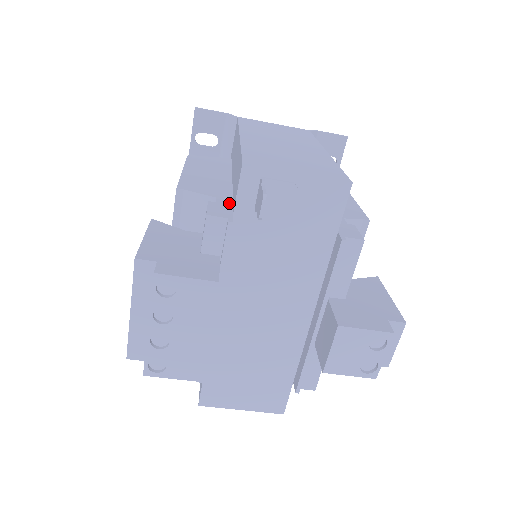
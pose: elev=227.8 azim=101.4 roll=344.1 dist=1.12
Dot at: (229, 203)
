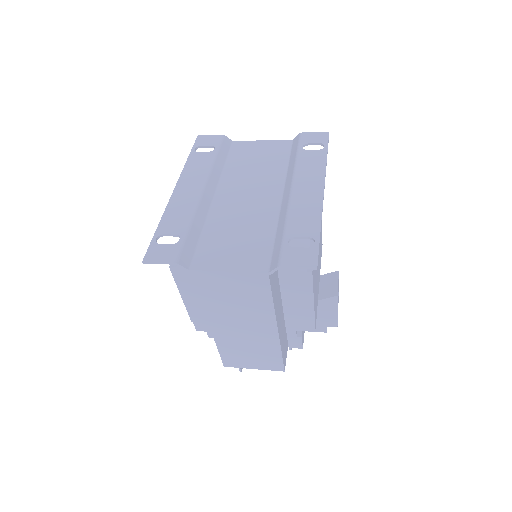
Dot at: occluded
